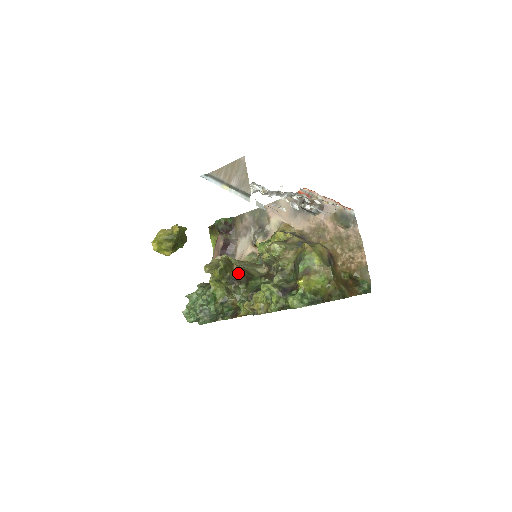
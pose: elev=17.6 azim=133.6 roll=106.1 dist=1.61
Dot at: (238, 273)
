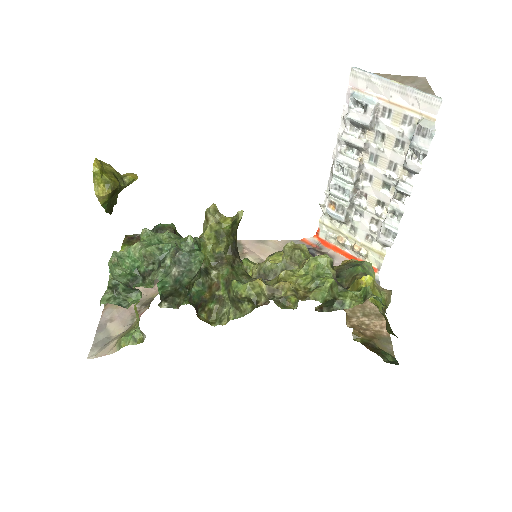
Dot at: occluded
